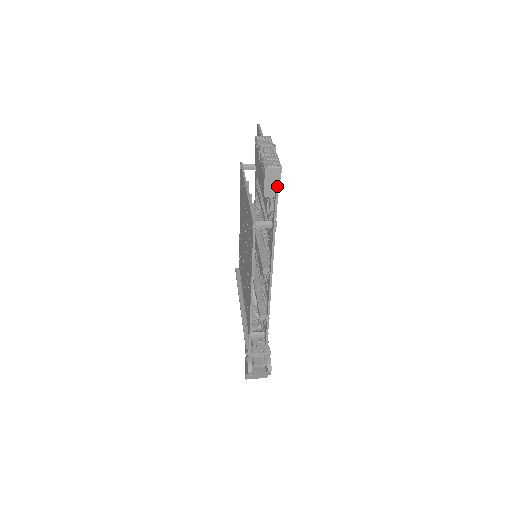
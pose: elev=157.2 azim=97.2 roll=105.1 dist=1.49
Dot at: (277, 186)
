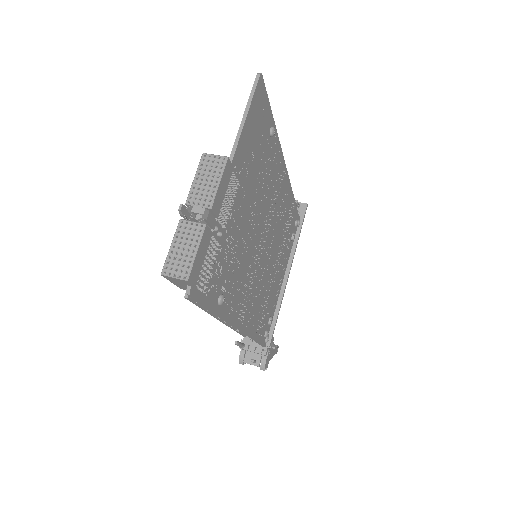
Dot at: (188, 294)
